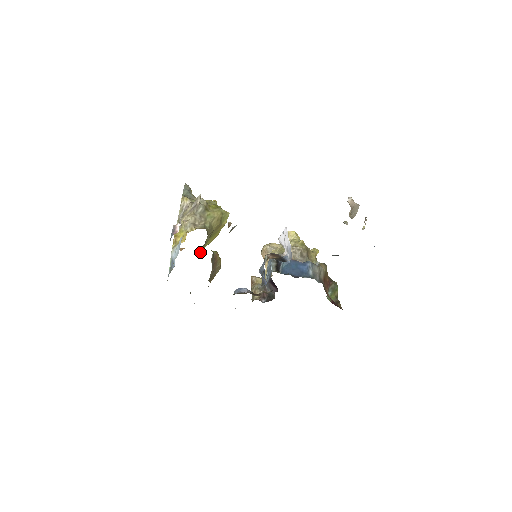
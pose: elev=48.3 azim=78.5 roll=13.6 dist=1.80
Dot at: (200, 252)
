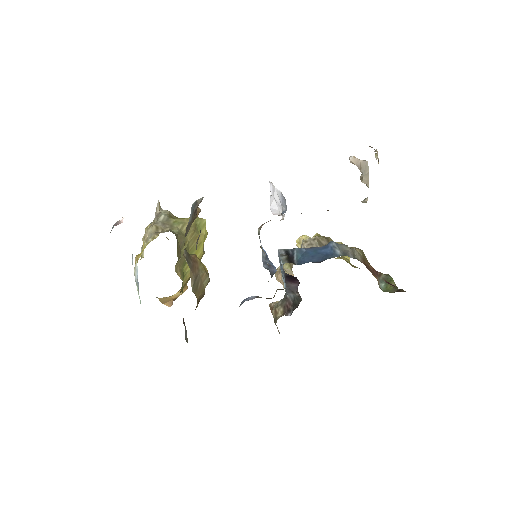
Dot at: (179, 273)
